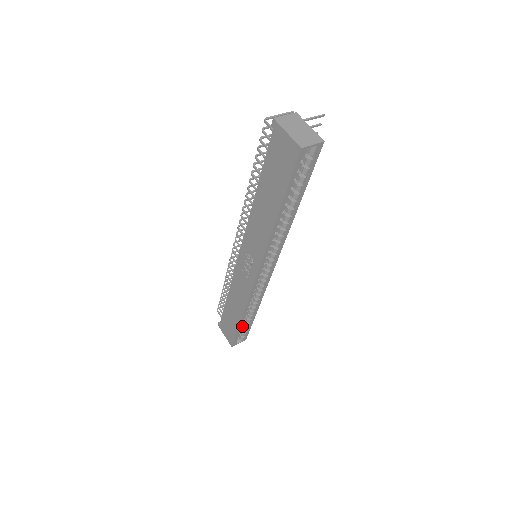
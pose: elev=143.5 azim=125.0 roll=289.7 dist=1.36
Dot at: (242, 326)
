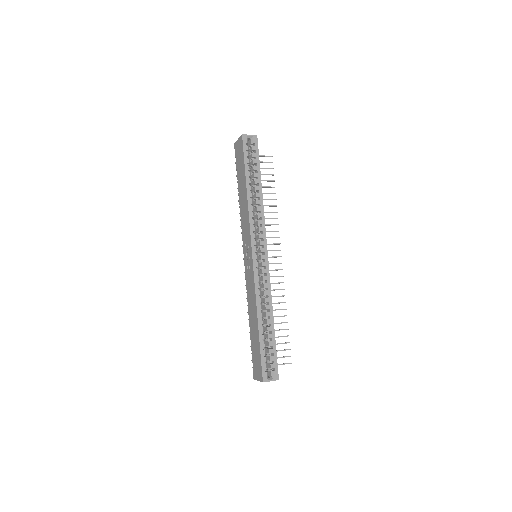
Dot at: (264, 342)
